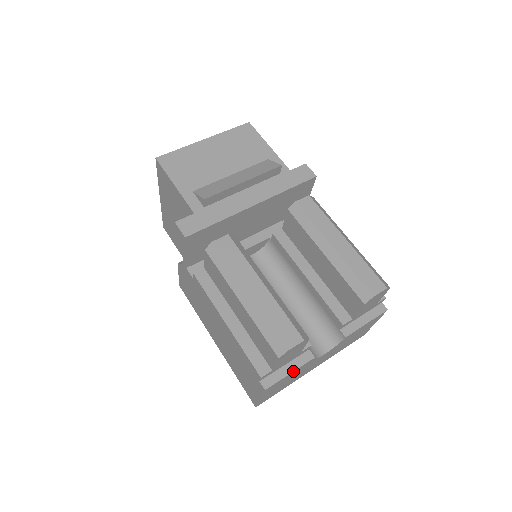
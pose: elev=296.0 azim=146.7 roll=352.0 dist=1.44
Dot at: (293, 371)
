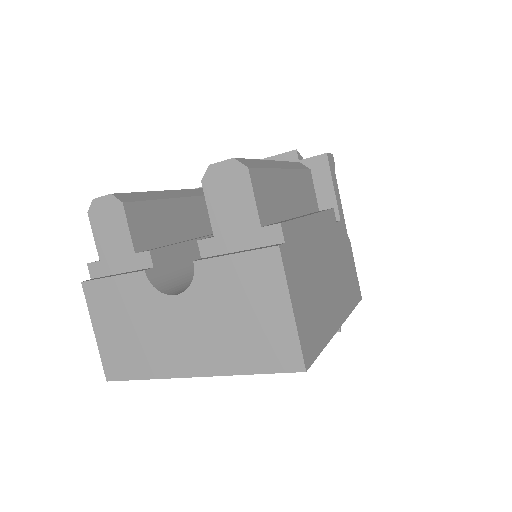
Dot at: (116, 275)
